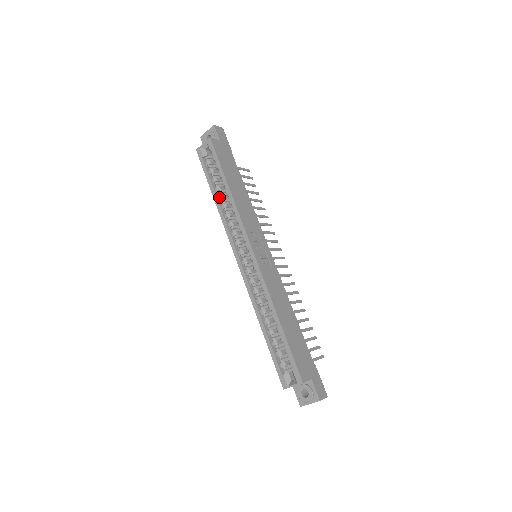
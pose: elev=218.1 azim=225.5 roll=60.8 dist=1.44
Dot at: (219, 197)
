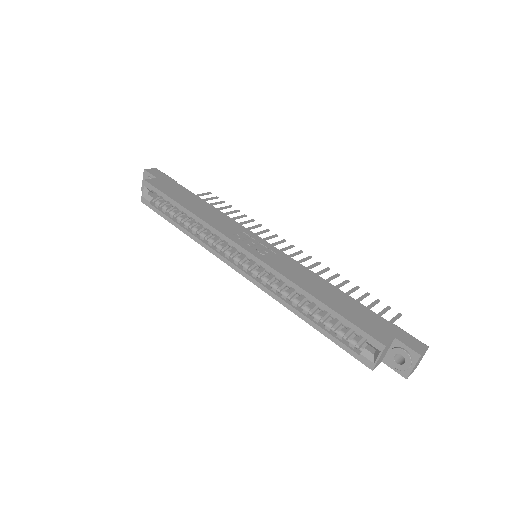
Dot at: (185, 226)
